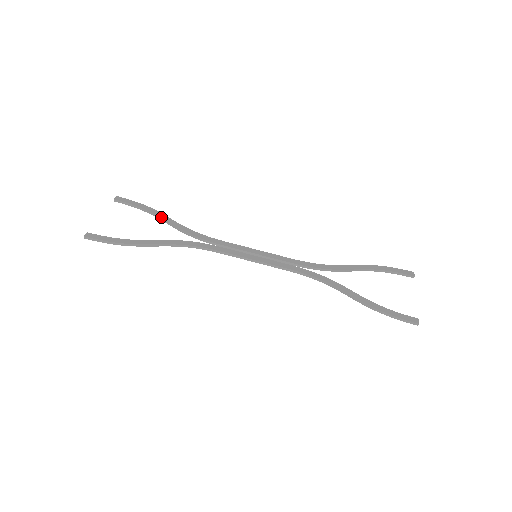
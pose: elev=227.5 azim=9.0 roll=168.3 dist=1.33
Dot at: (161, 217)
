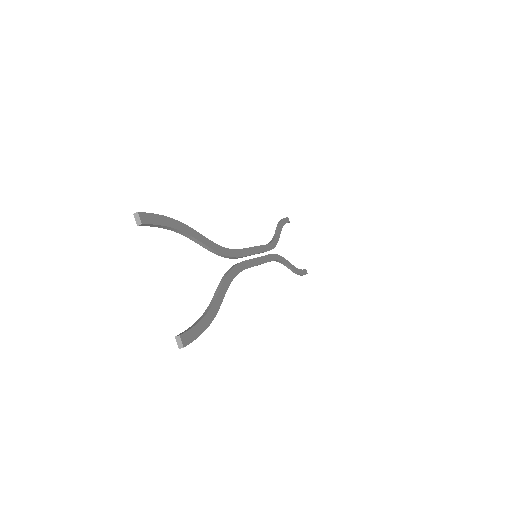
Dot at: (196, 238)
